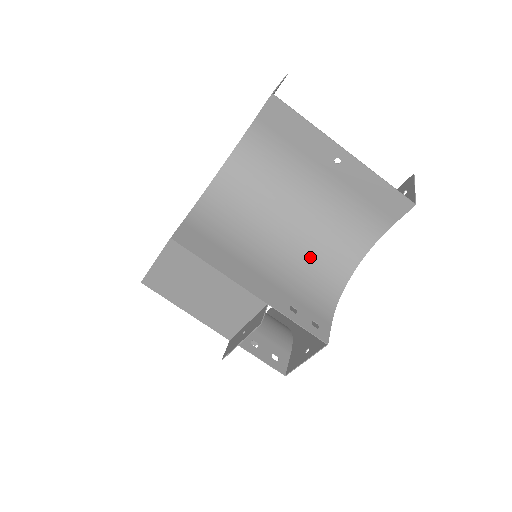
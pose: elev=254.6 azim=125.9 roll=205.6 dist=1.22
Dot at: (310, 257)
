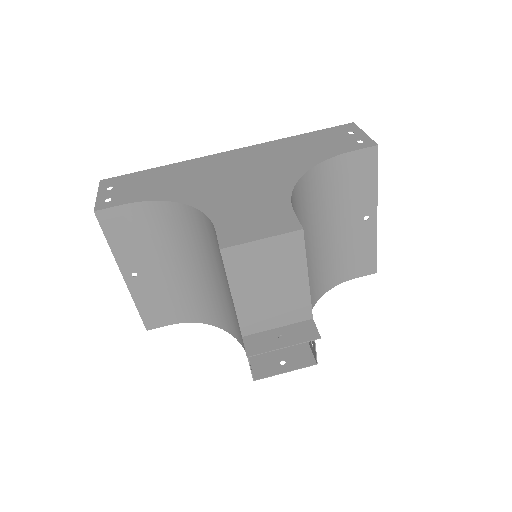
Dot at: occluded
